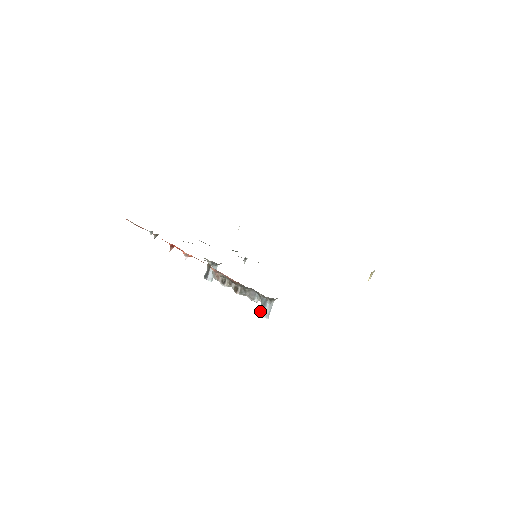
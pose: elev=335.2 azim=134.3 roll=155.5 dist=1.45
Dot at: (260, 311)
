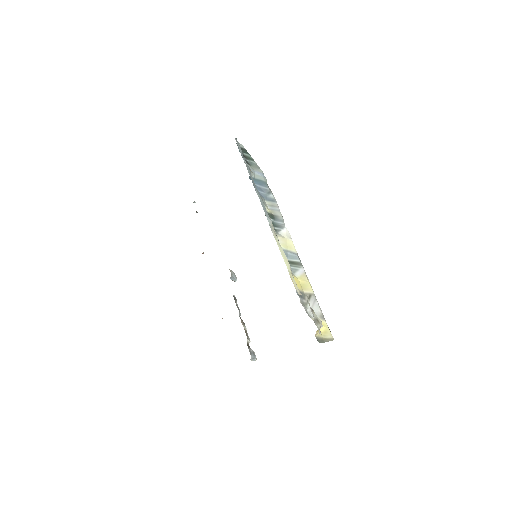
Dot at: occluded
